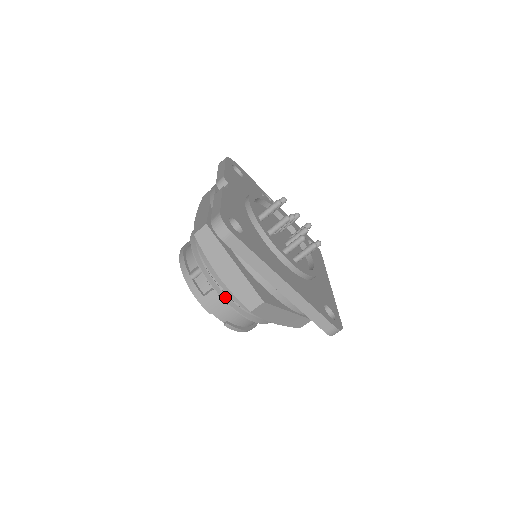
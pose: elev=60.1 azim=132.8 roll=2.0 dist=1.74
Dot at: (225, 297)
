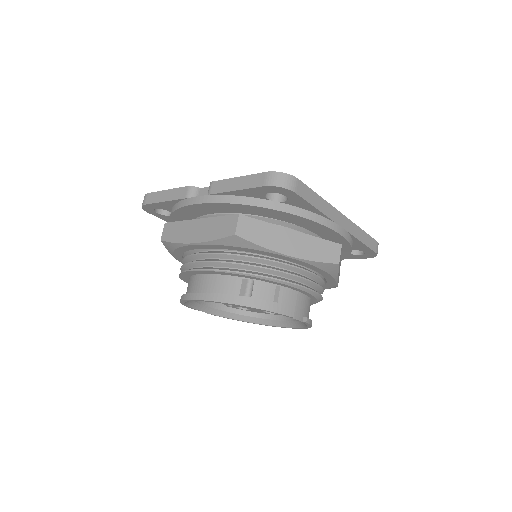
Dot at: (297, 283)
